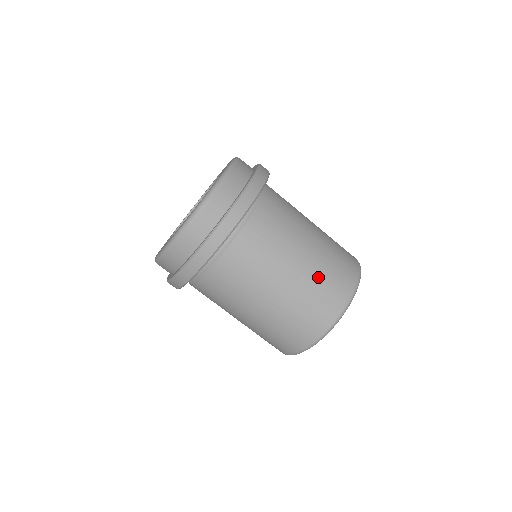
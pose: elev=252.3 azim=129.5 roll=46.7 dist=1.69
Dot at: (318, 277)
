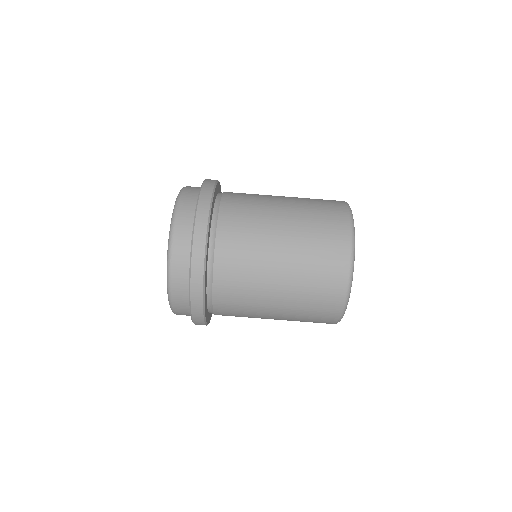
Dot at: (307, 260)
